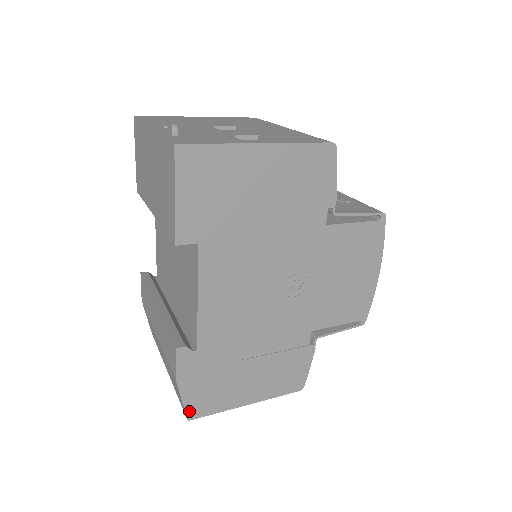
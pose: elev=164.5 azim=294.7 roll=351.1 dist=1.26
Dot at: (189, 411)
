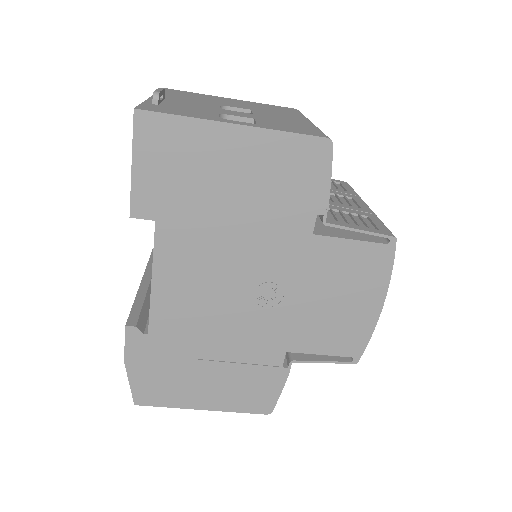
Dot at: (136, 395)
